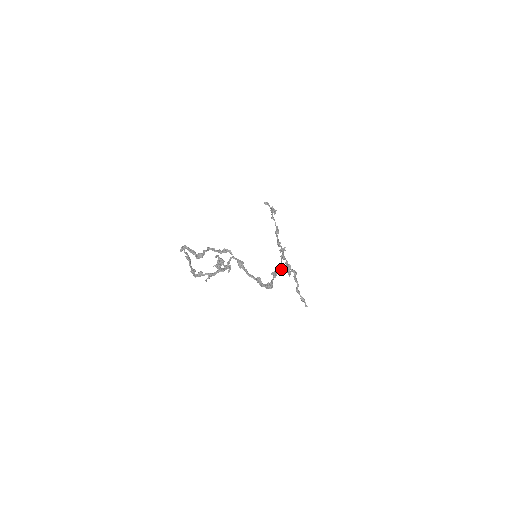
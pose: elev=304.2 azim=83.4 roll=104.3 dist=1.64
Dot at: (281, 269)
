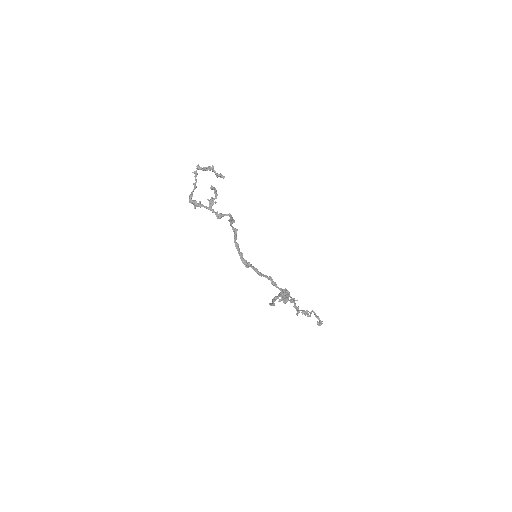
Dot at: (273, 284)
